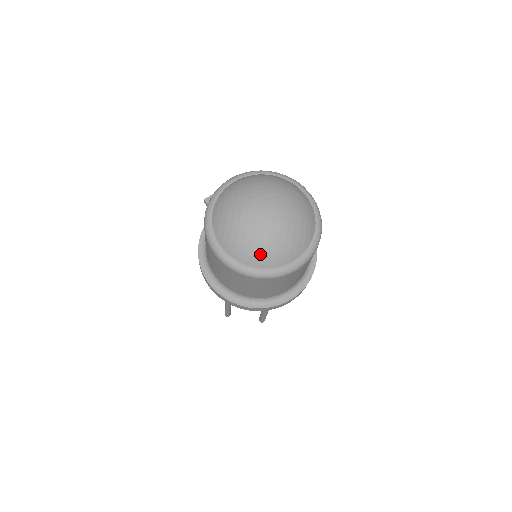
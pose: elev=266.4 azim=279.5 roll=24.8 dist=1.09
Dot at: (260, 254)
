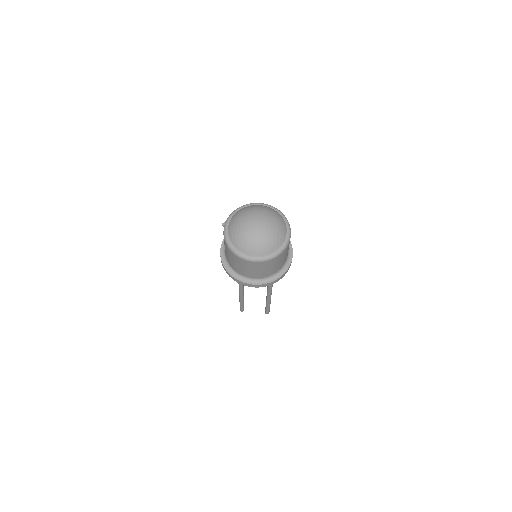
Dot at: (256, 248)
